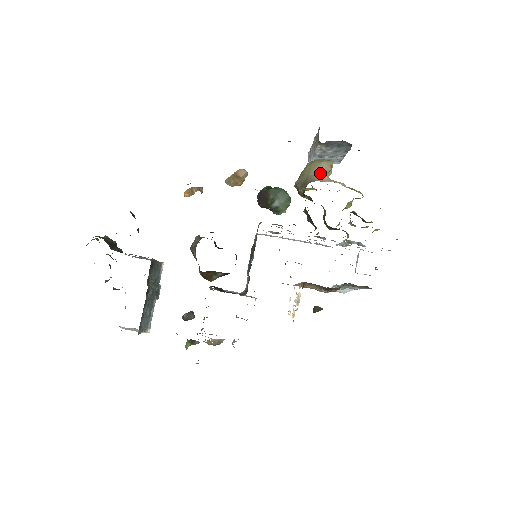
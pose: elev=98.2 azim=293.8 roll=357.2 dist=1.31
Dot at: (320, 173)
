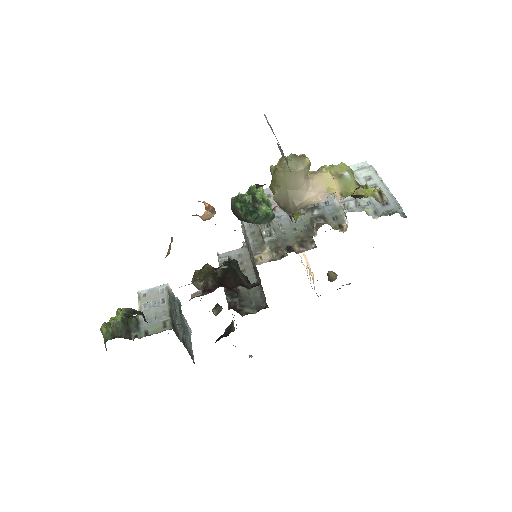
Dot at: (300, 186)
